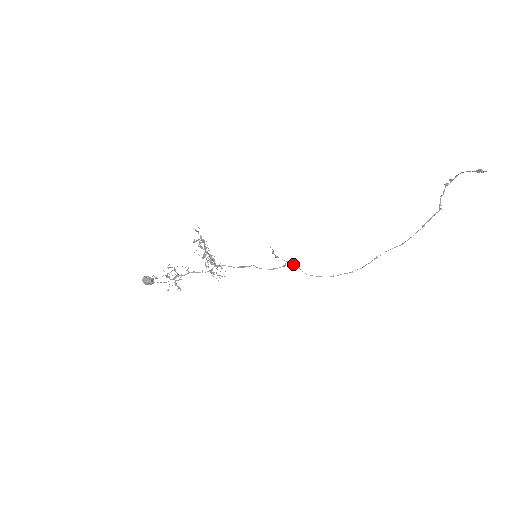
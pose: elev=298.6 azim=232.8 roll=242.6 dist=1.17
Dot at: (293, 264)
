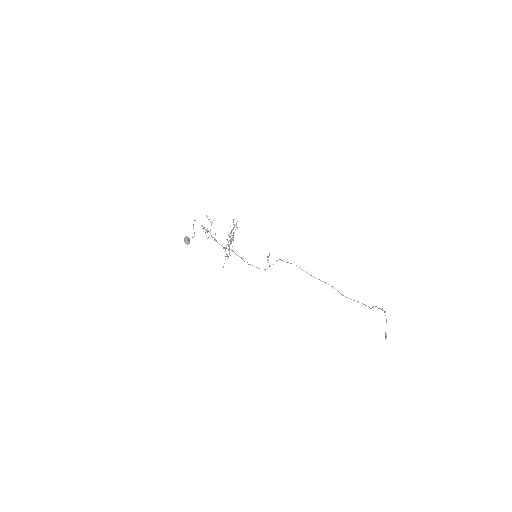
Dot at: occluded
